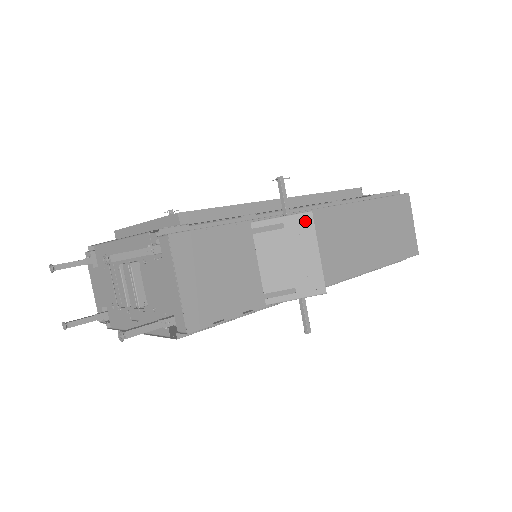
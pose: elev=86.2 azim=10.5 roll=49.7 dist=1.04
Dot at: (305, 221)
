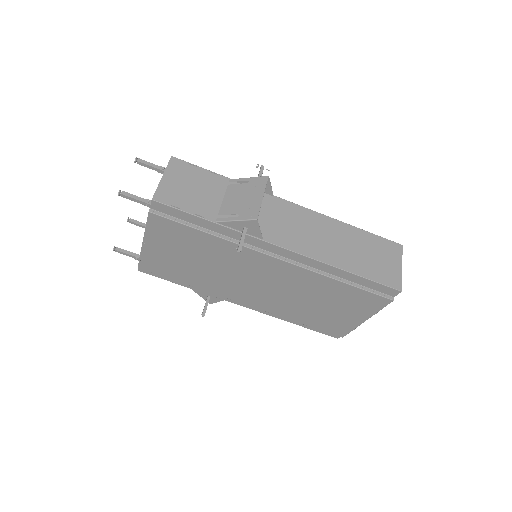
Dot at: (262, 180)
